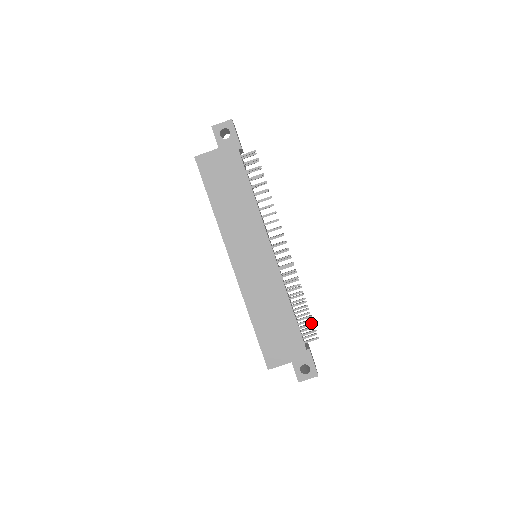
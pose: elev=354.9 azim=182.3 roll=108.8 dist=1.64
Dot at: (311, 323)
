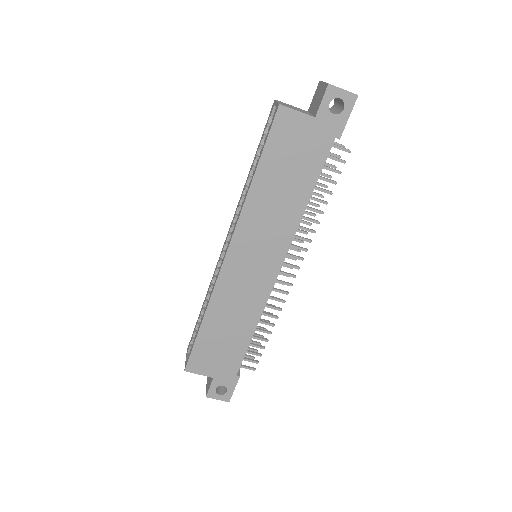
Dot at: (260, 354)
